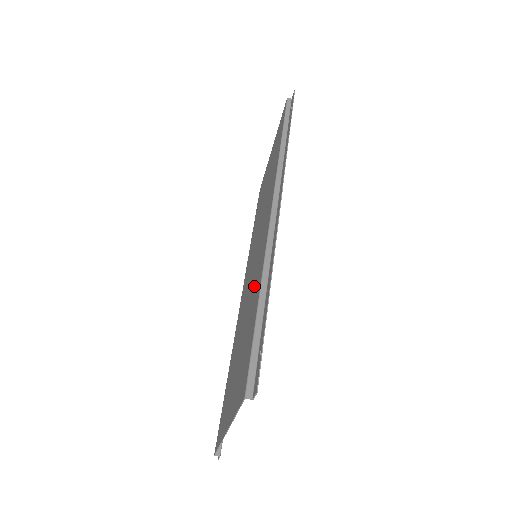
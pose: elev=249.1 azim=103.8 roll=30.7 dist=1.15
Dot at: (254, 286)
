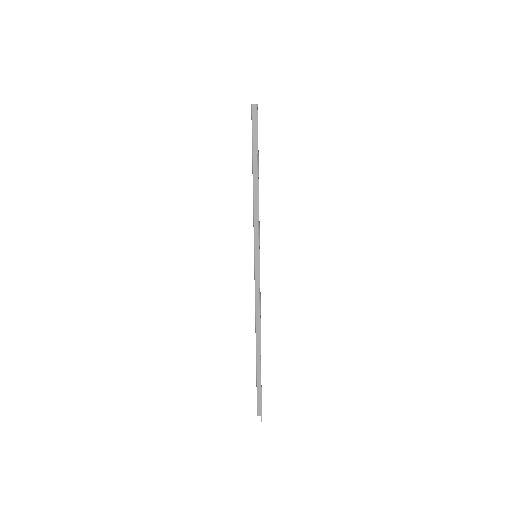
Dot at: occluded
